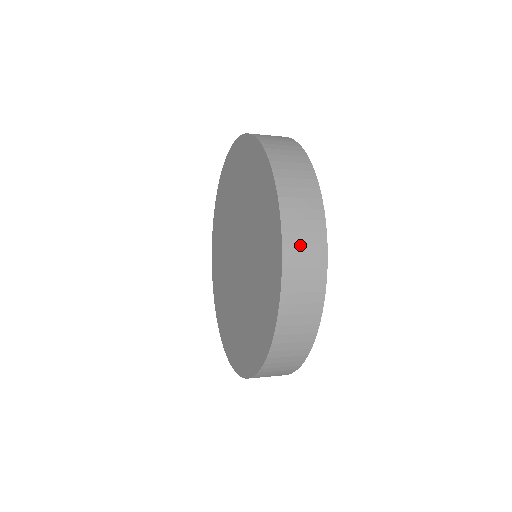
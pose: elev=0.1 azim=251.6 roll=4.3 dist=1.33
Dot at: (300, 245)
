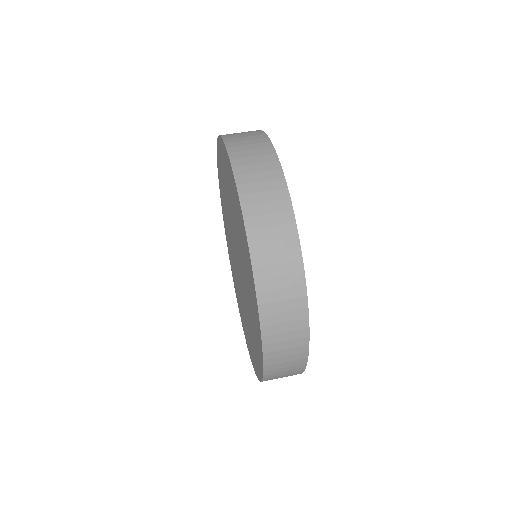
Dot at: (265, 228)
